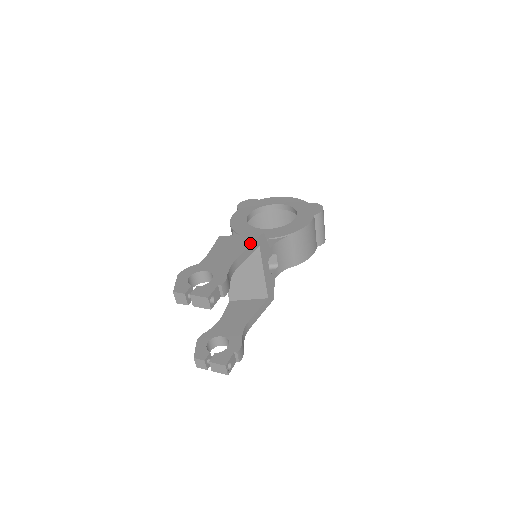
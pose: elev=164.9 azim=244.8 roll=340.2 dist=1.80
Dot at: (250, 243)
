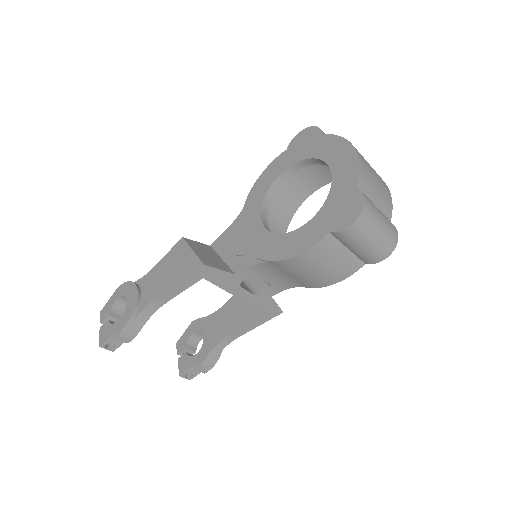
Dot at: (181, 278)
